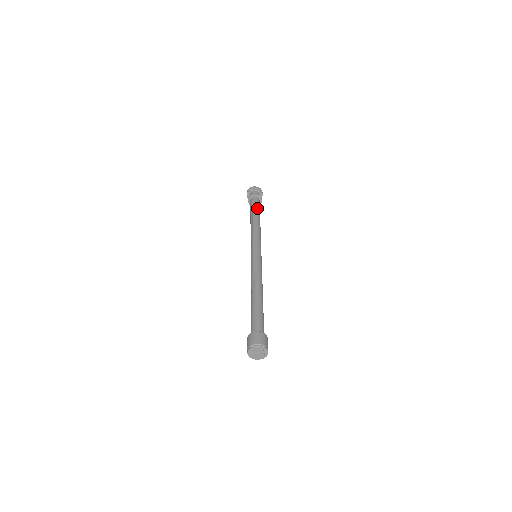
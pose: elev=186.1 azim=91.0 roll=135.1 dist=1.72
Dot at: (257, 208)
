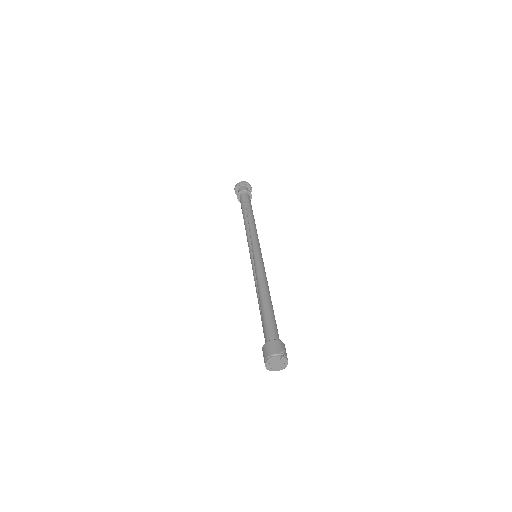
Dot at: (251, 205)
